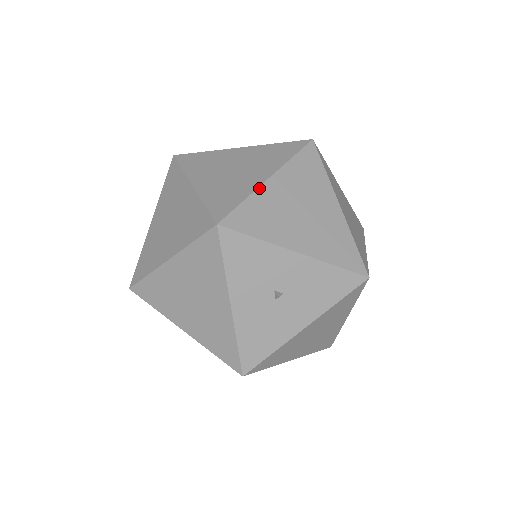
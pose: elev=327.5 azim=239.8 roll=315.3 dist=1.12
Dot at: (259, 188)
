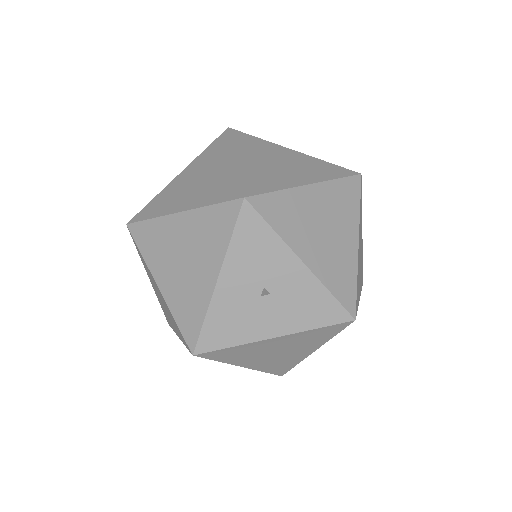
Dot at: (296, 188)
